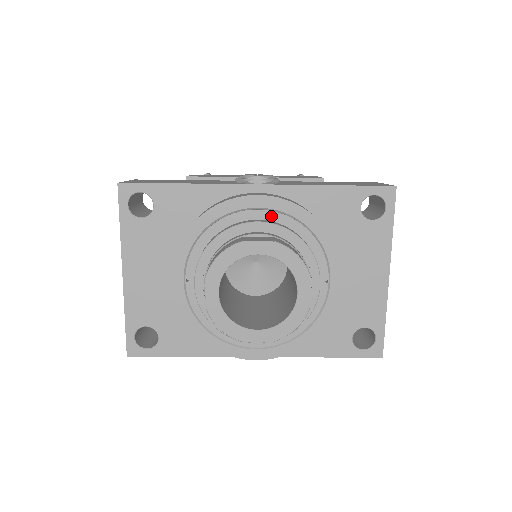
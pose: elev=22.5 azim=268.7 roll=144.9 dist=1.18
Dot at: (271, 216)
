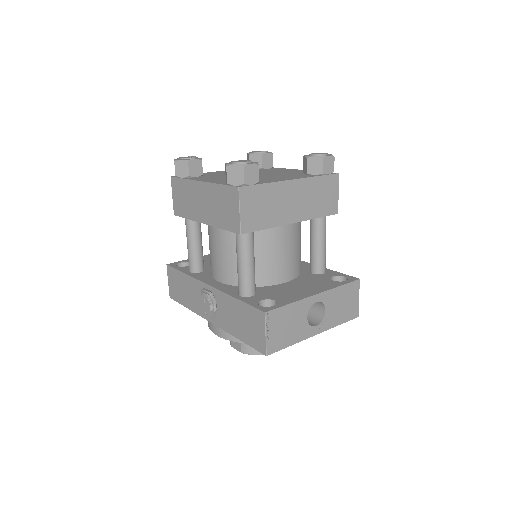
Dot at: occluded
